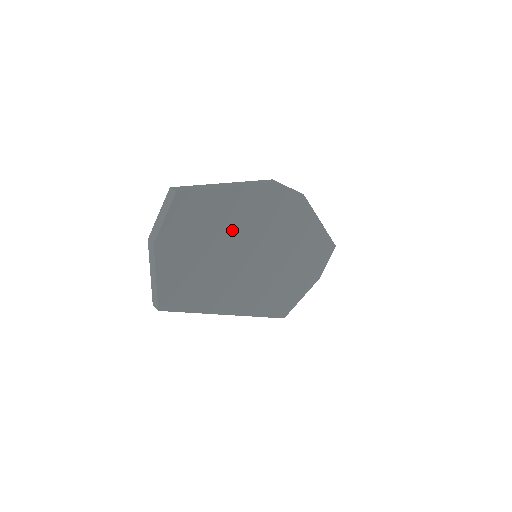
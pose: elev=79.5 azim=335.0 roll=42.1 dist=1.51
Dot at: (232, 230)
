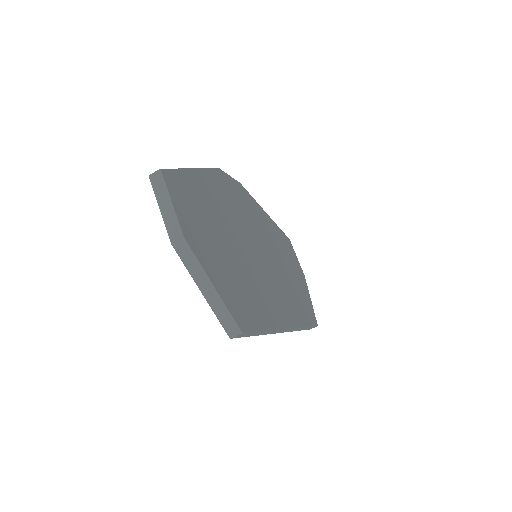
Dot at: (225, 221)
